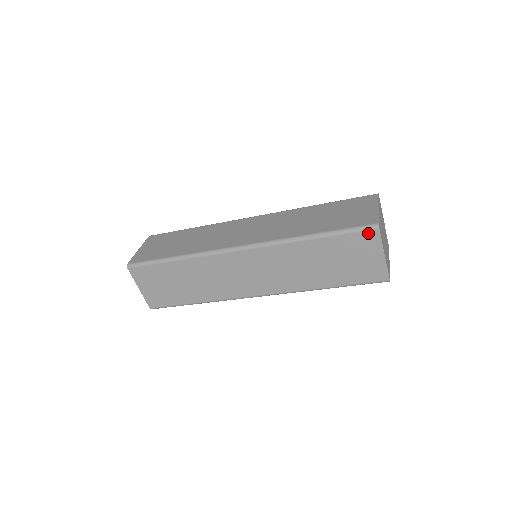
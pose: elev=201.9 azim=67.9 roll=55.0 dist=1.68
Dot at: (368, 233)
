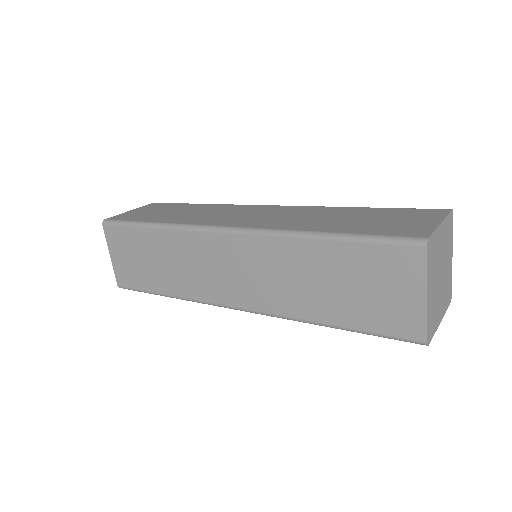
Dot at: (407, 250)
